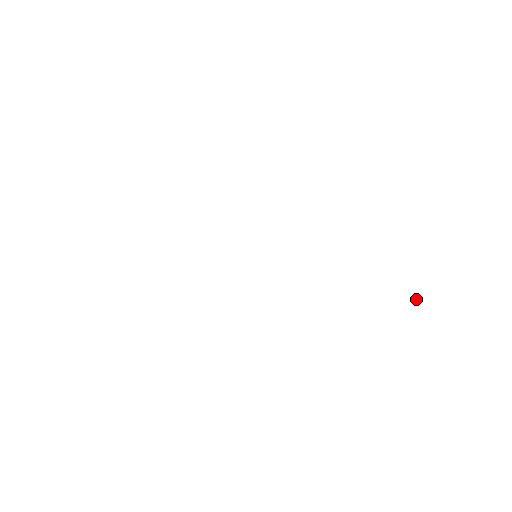
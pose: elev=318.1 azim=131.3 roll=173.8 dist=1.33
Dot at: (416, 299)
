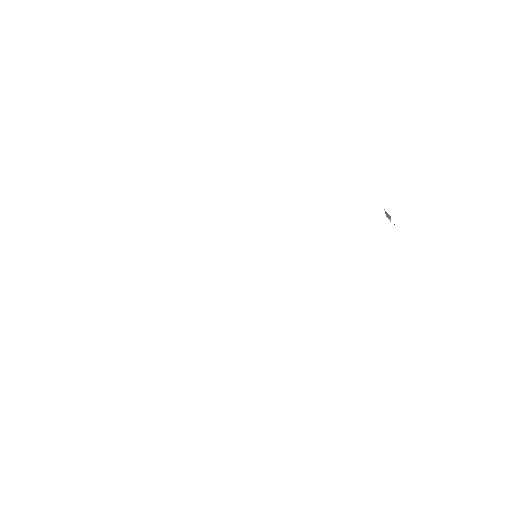
Dot at: (389, 215)
